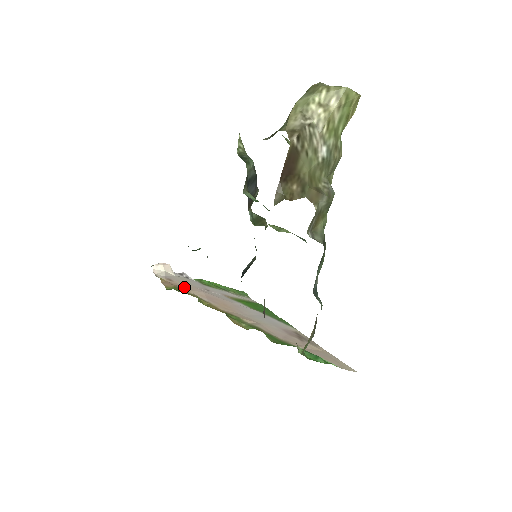
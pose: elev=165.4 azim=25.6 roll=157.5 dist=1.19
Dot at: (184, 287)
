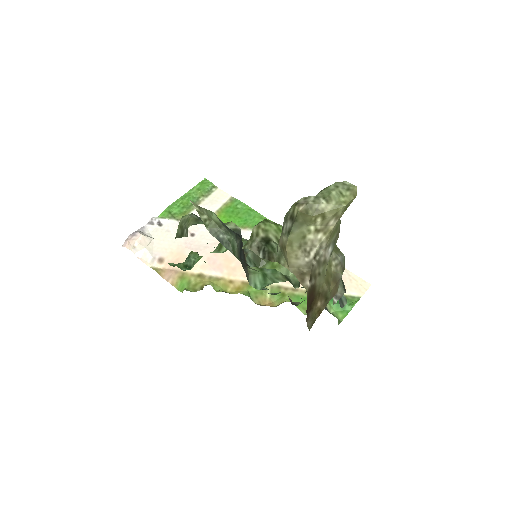
Dot at: occluded
